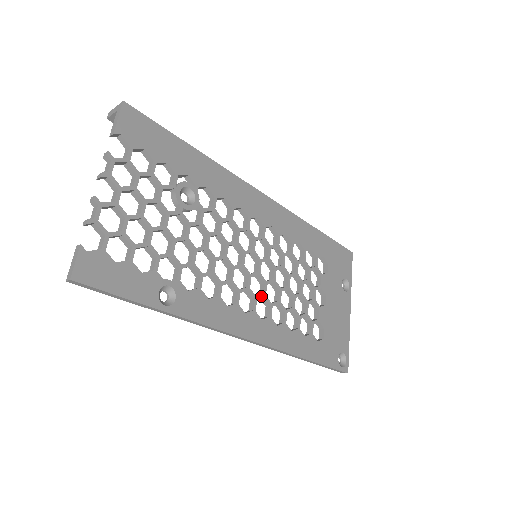
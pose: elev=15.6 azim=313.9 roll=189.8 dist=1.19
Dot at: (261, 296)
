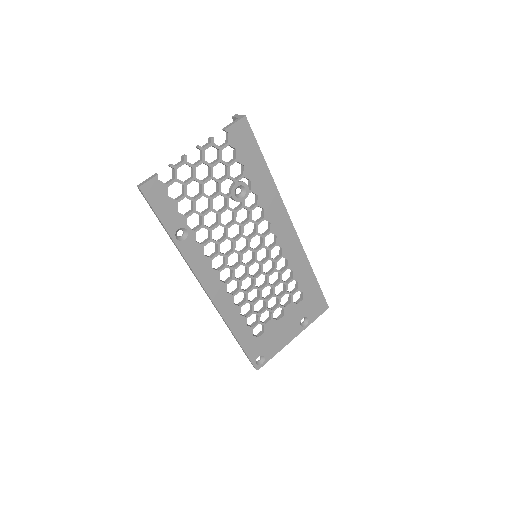
Dot at: (238, 280)
